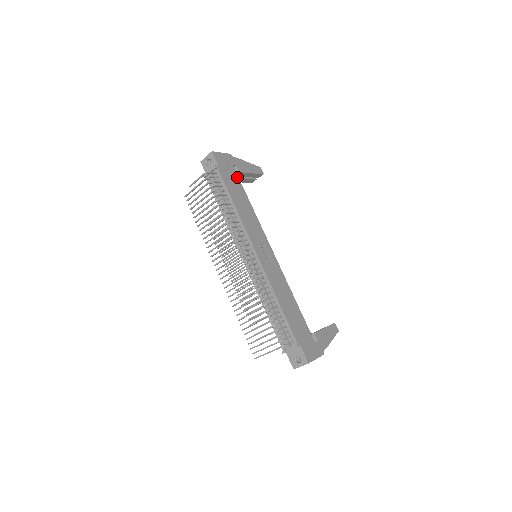
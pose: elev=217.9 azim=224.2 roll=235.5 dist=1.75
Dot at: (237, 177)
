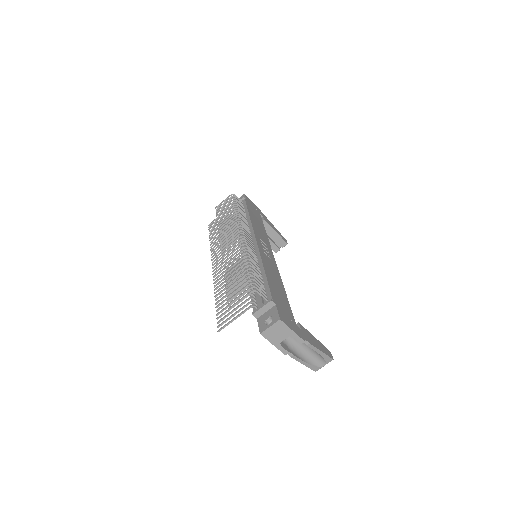
Dot at: (260, 217)
